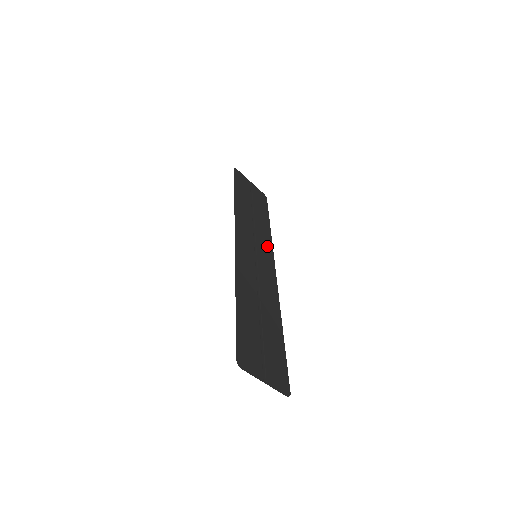
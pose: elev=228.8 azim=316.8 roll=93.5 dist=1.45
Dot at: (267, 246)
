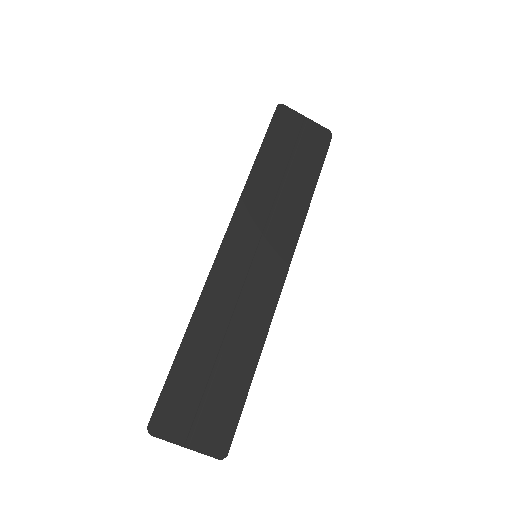
Dot at: (290, 230)
